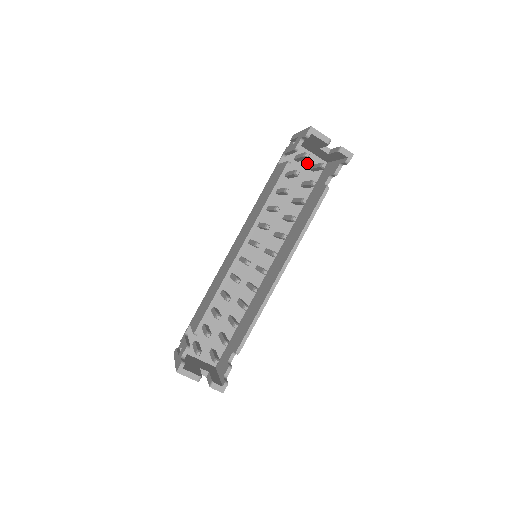
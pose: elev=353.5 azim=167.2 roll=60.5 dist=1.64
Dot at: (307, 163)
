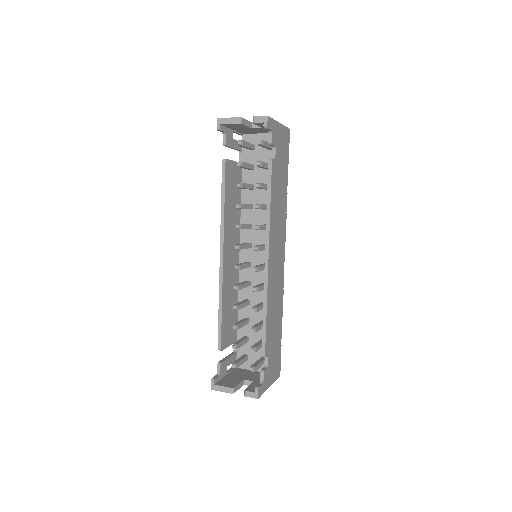
Dot at: occluded
